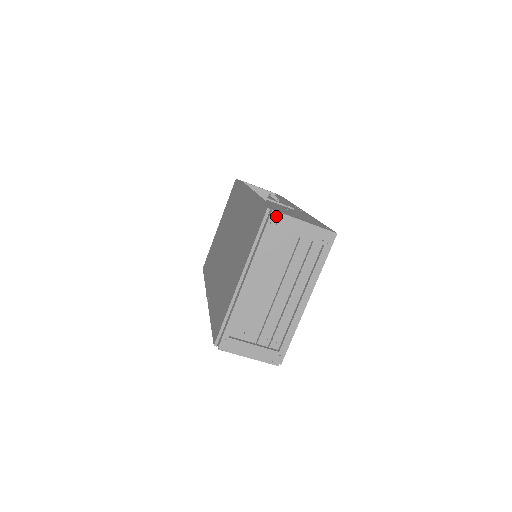
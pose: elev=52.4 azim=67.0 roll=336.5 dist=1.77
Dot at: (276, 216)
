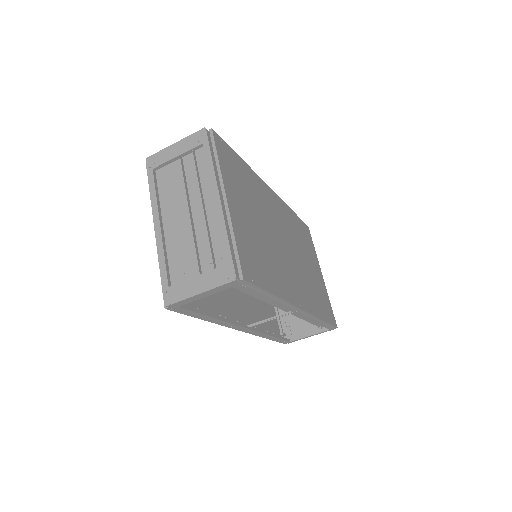
Dot at: (151, 160)
